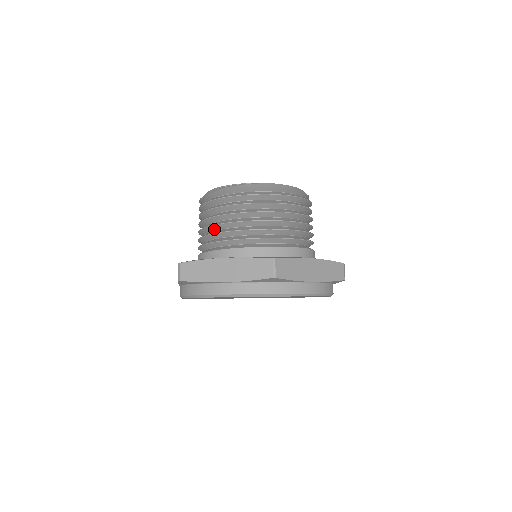
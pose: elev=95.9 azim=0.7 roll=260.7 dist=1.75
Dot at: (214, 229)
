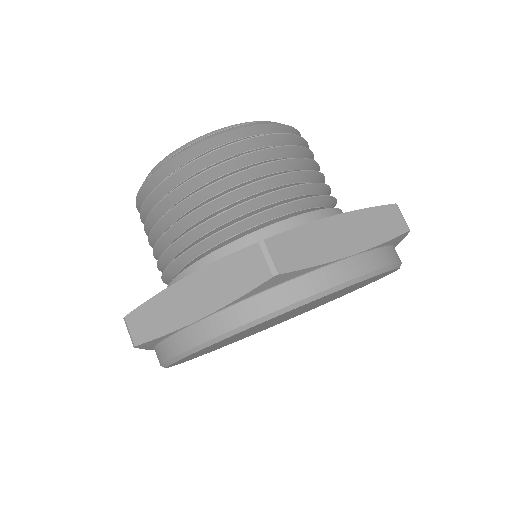
Dot at: (243, 195)
